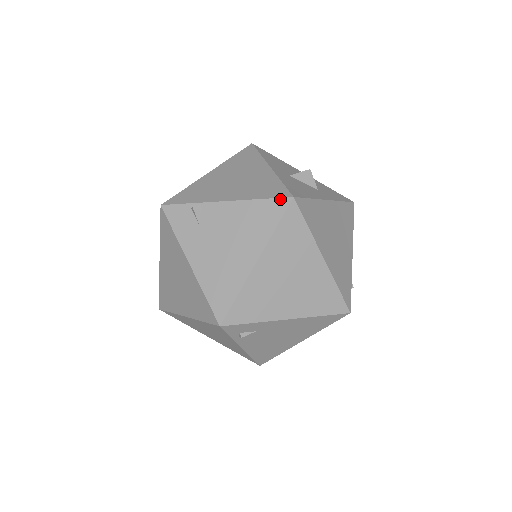
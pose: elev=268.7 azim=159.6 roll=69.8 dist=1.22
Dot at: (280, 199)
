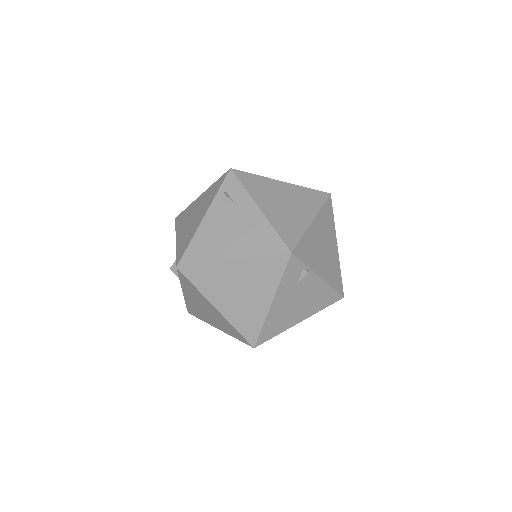
Dot at: (340, 295)
